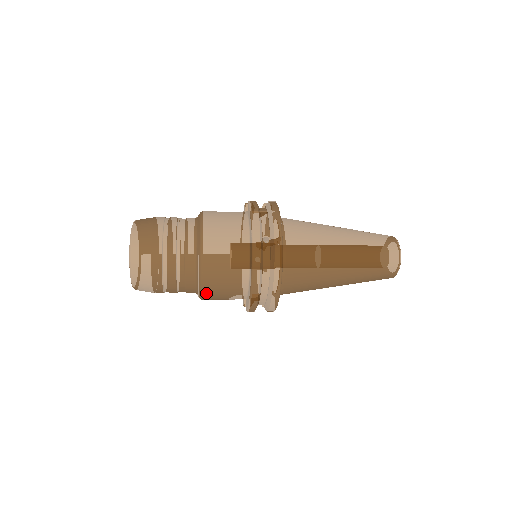
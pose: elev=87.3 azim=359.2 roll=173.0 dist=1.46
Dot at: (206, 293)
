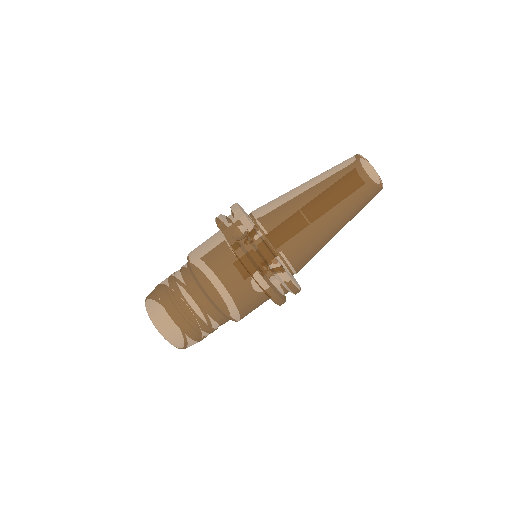
Dot at: occluded
